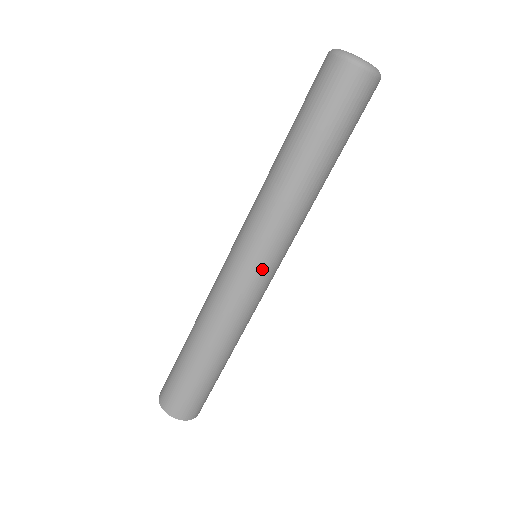
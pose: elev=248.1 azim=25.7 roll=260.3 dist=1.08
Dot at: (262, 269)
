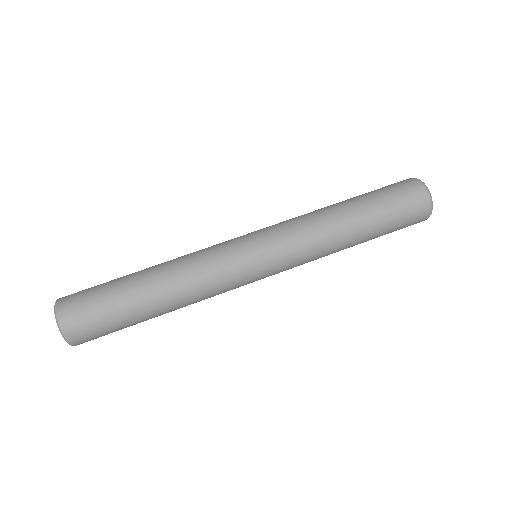
Dot at: (250, 237)
